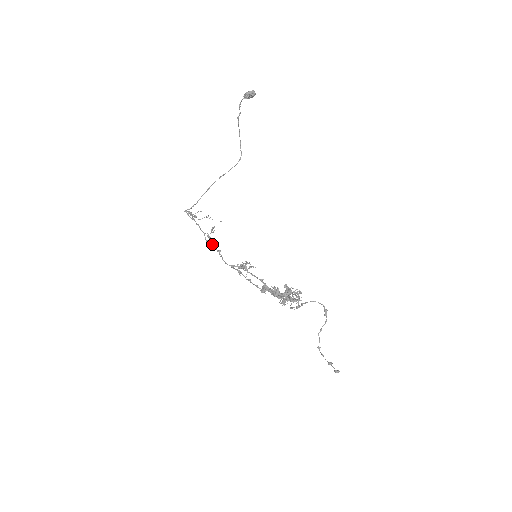
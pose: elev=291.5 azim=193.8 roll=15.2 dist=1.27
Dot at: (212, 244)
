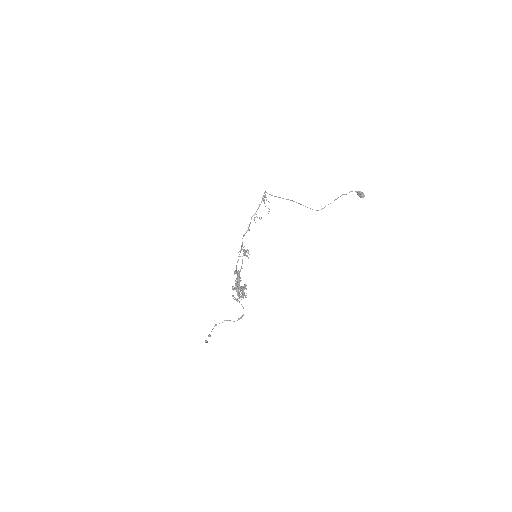
Dot at: occluded
